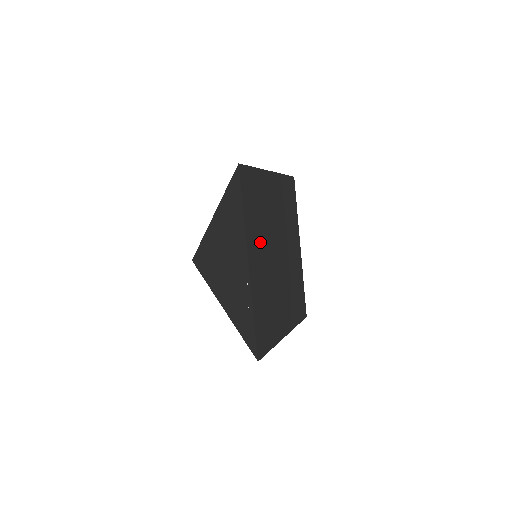
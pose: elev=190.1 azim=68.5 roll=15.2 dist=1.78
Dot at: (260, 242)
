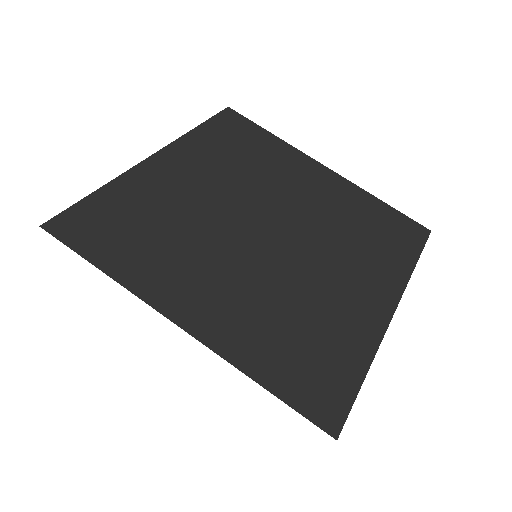
Dot at: (213, 172)
